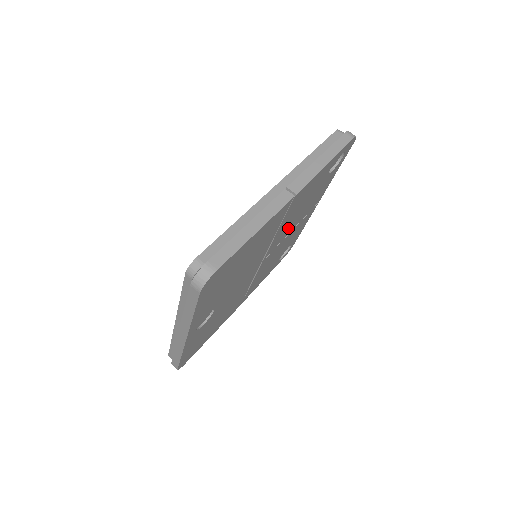
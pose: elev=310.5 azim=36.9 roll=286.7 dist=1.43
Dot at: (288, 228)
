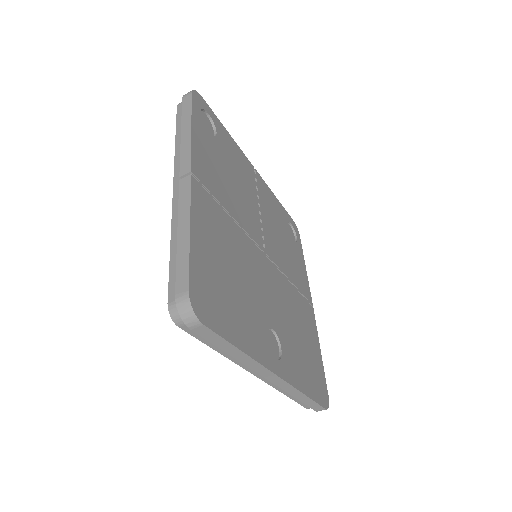
Dot at: (247, 208)
